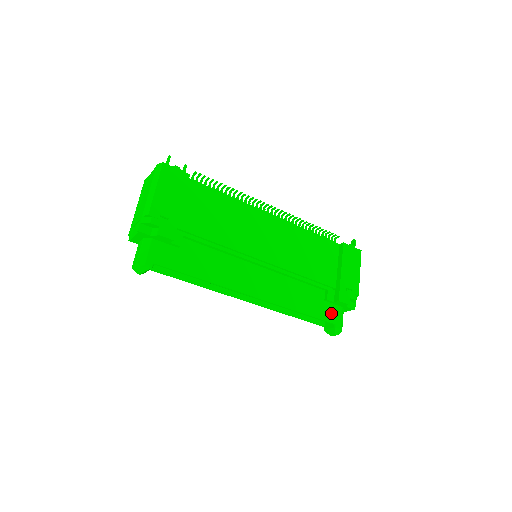
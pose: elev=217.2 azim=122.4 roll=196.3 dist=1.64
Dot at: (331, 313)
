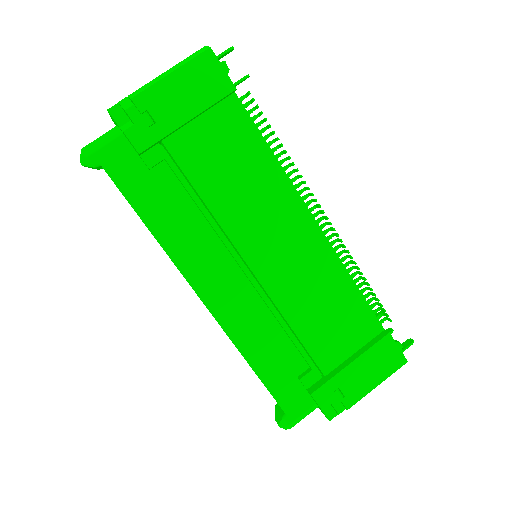
Dot at: (293, 398)
